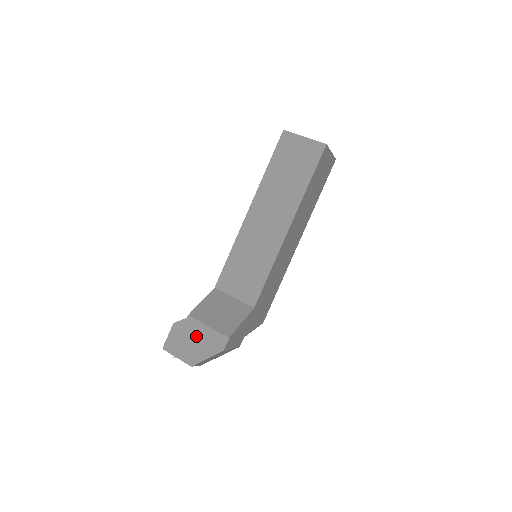
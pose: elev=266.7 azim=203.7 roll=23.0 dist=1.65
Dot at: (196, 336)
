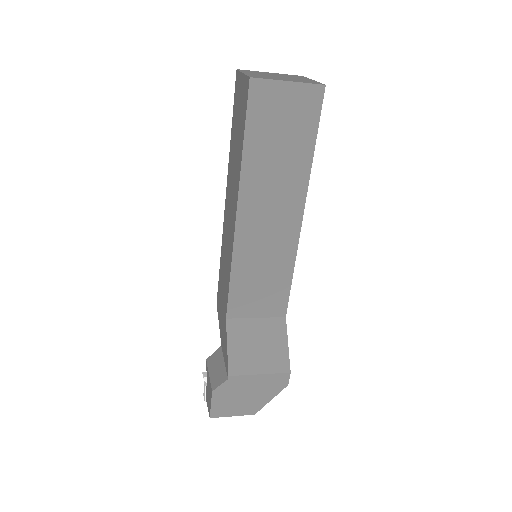
Dot at: (248, 389)
